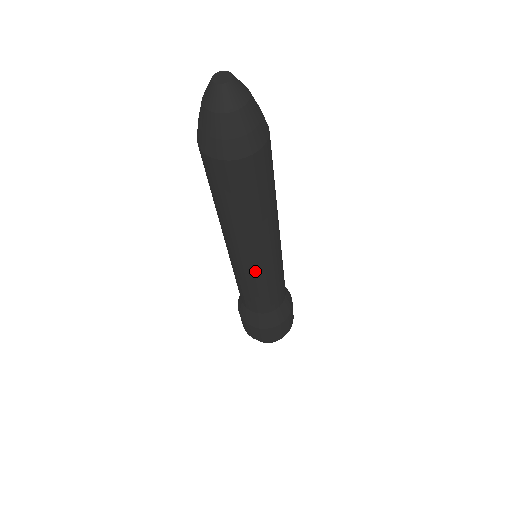
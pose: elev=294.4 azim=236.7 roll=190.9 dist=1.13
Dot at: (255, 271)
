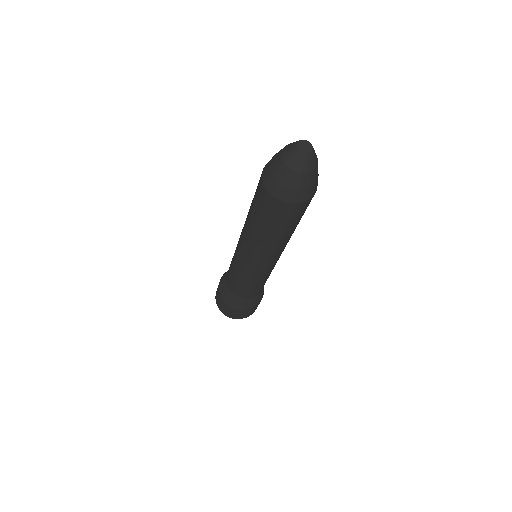
Dot at: (252, 269)
